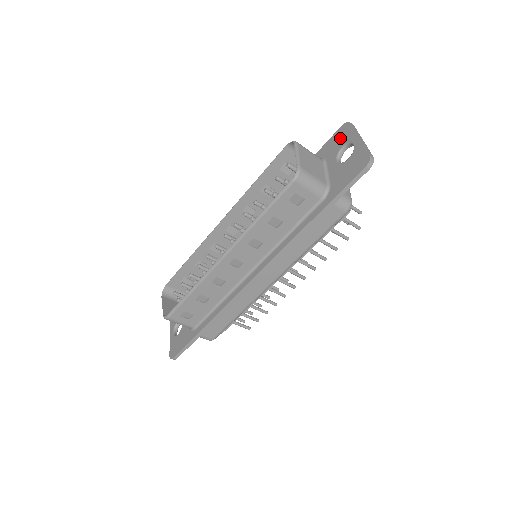
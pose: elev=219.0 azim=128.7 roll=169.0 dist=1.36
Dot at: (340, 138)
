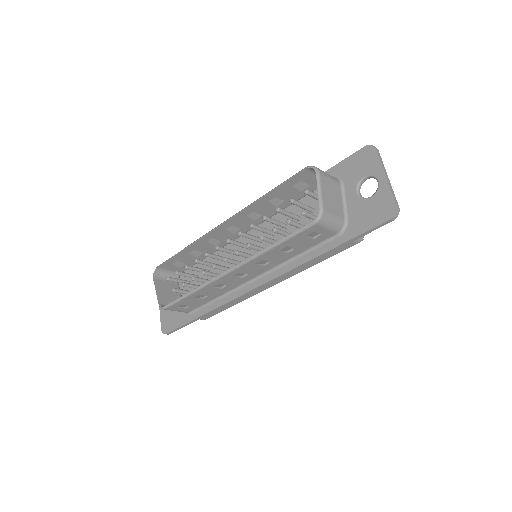
Dot at: (362, 163)
